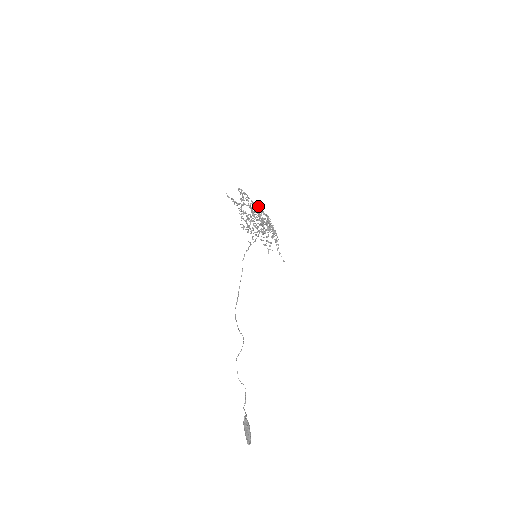
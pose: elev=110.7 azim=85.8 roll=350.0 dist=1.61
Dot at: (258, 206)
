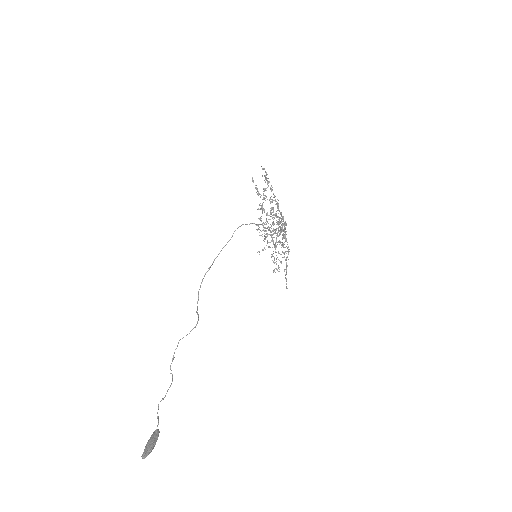
Dot at: occluded
